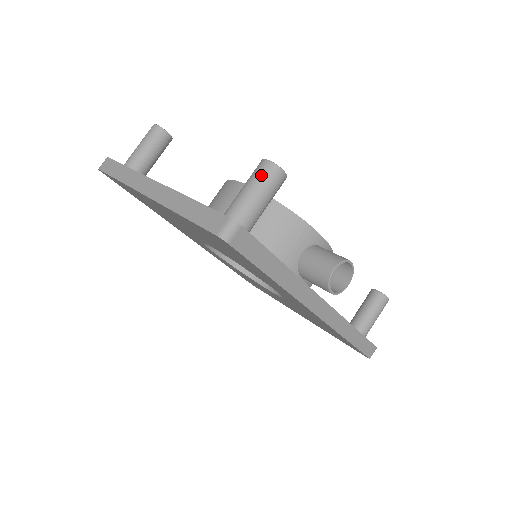
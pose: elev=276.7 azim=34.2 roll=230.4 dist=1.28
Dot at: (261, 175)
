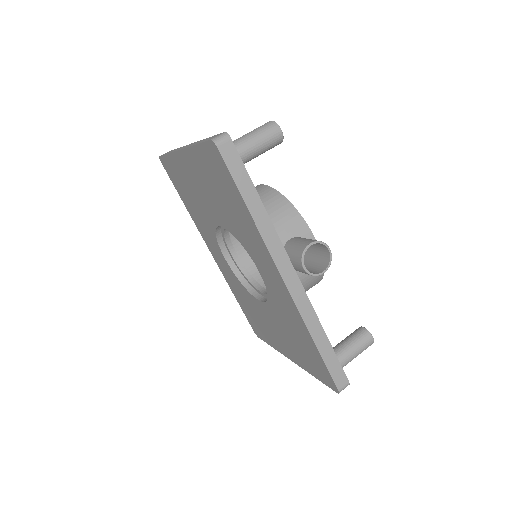
Dot at: (262, 126)
